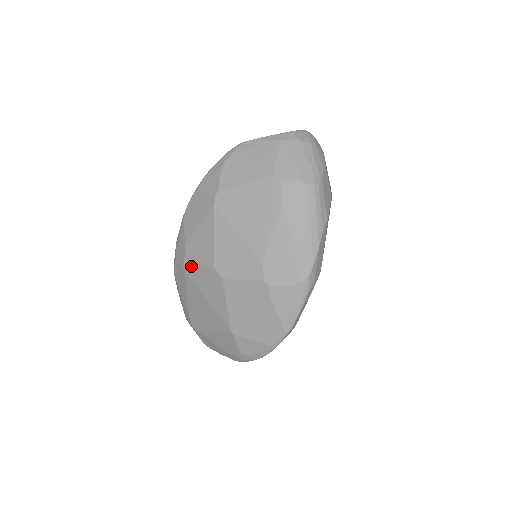
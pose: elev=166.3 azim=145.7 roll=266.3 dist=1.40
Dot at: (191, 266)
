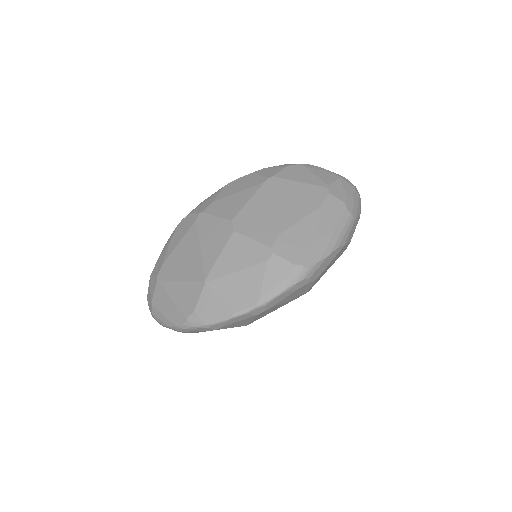
Dot at: (207, 216)
